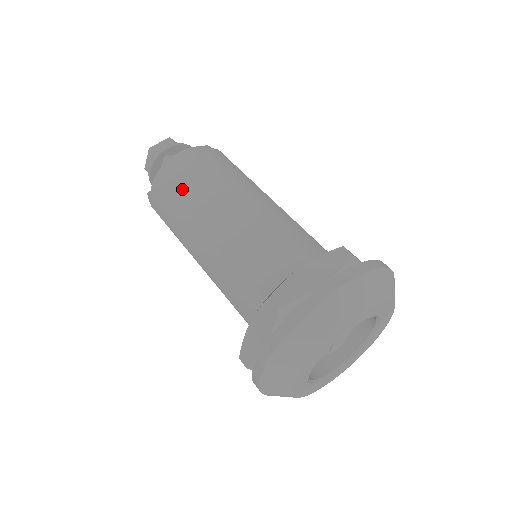
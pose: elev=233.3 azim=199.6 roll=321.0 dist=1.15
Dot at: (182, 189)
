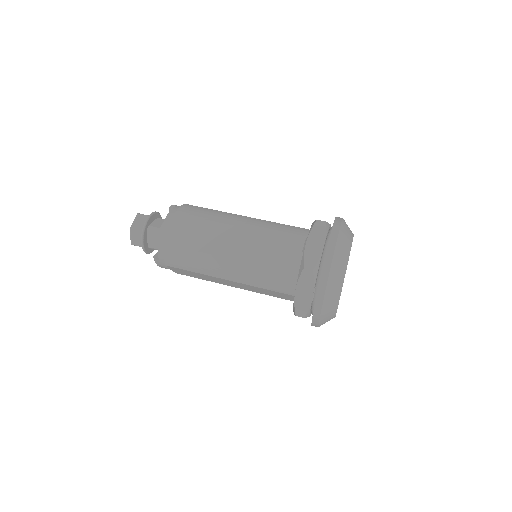
Dot at: (189, 241)
